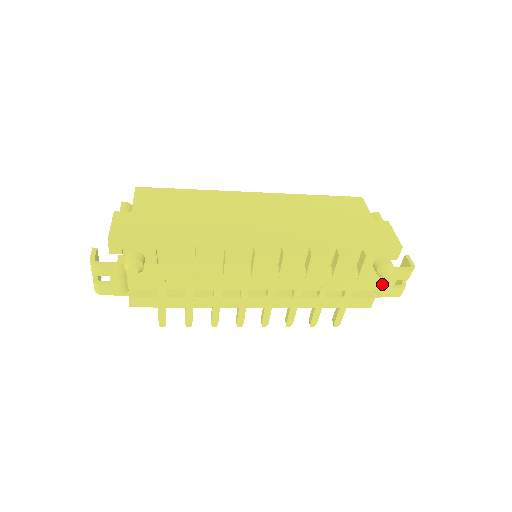
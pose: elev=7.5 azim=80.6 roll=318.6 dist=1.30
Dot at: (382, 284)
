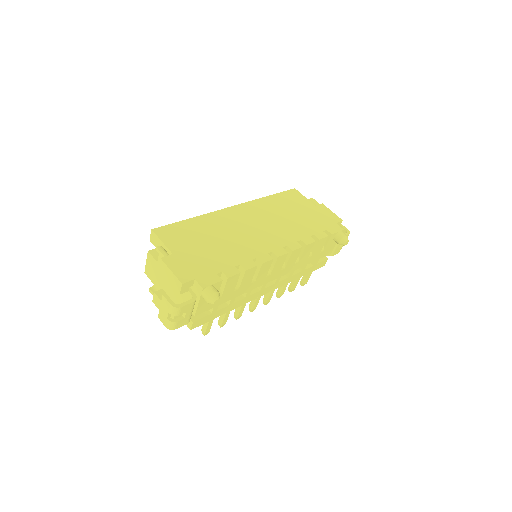
Dot at: (333, 248)
